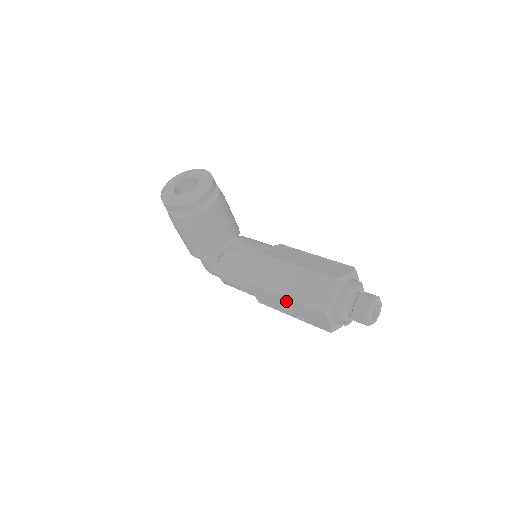
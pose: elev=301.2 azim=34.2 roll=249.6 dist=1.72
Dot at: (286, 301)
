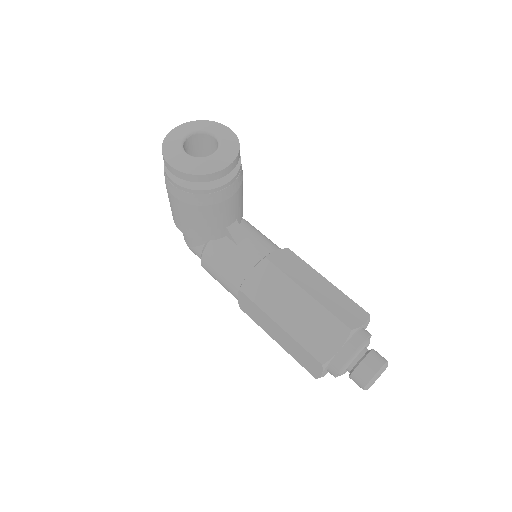
Dot at: (278, 328)
